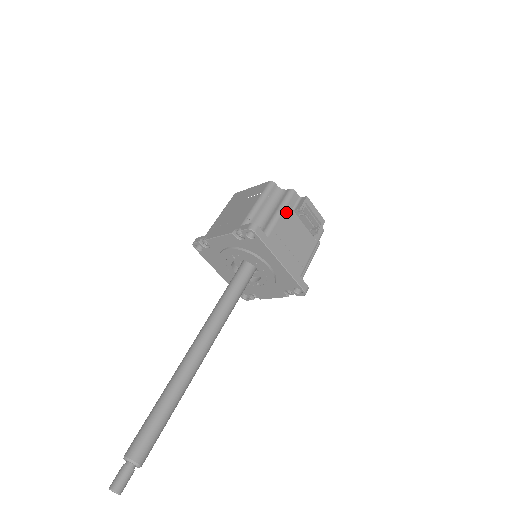
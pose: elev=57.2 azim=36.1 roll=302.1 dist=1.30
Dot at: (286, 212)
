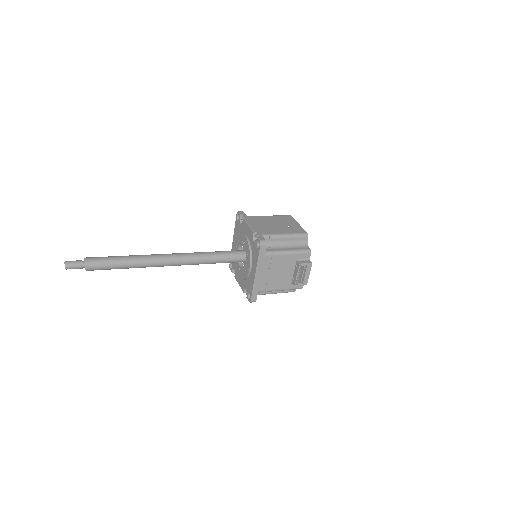
Dot at: (291, 256)
